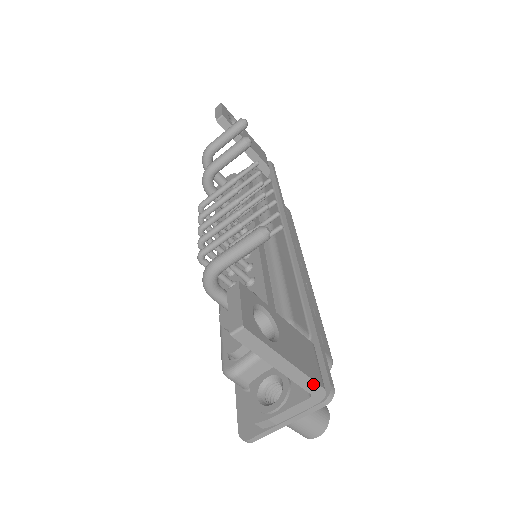
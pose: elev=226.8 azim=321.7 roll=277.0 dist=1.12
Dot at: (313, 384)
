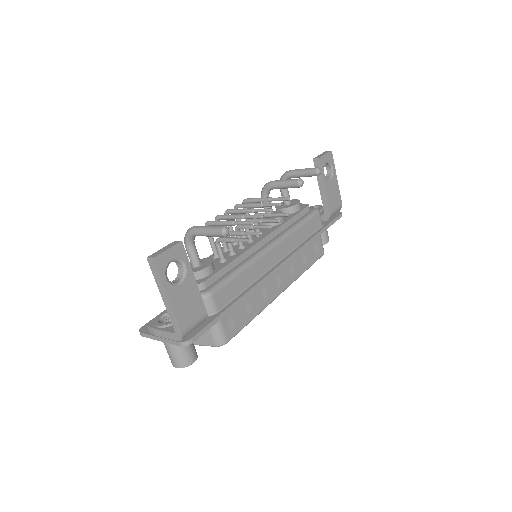
Dot at: (177, 325)
